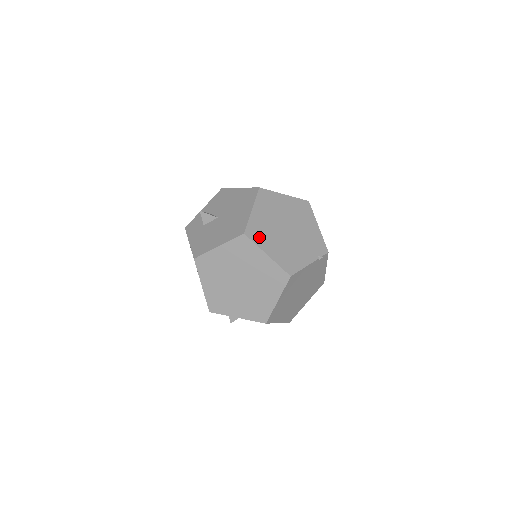
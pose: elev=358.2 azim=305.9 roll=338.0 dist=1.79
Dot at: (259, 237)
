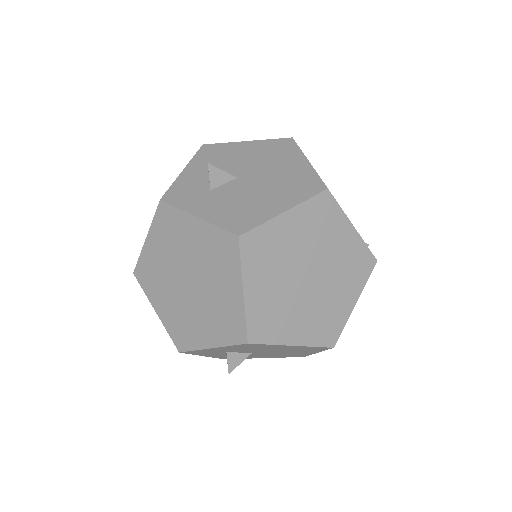
Dot at: occluded
